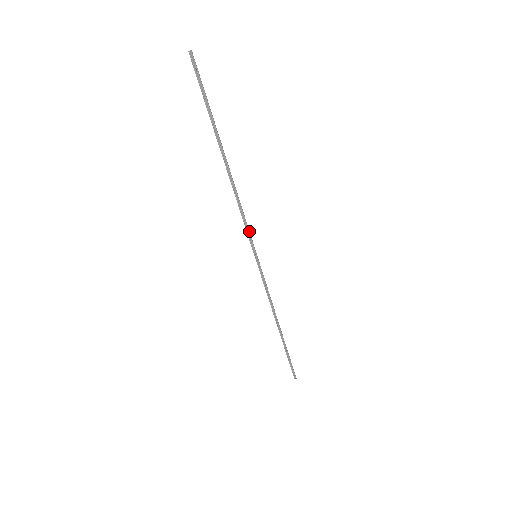
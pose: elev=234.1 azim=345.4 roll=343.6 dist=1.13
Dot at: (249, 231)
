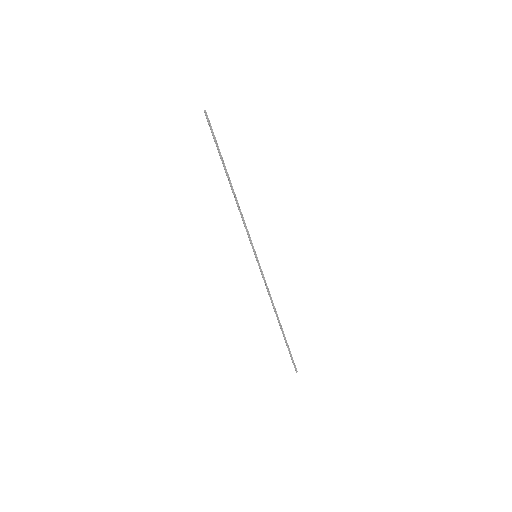
Dot at: (249, 235)
